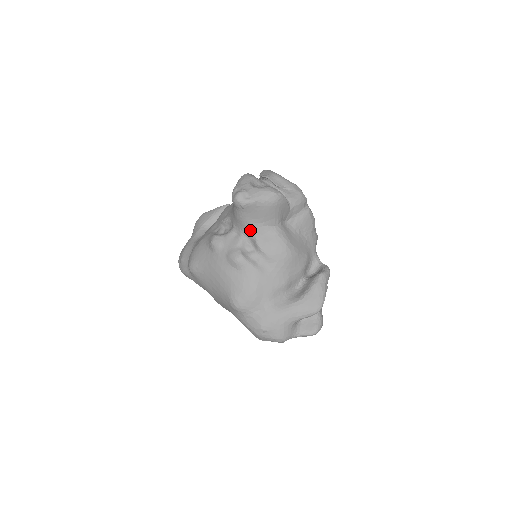
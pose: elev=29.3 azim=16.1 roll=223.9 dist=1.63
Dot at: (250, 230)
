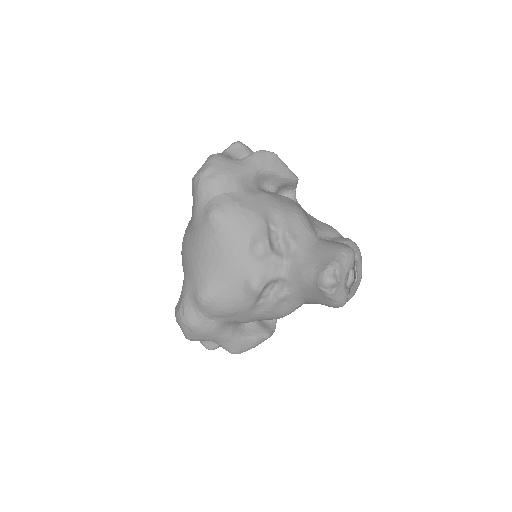
Dot at: (293, 287)
